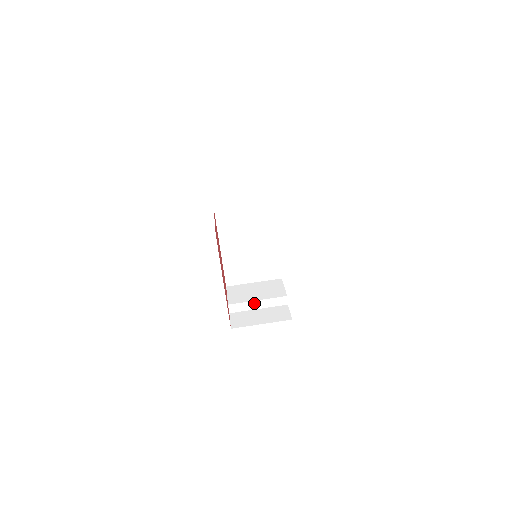
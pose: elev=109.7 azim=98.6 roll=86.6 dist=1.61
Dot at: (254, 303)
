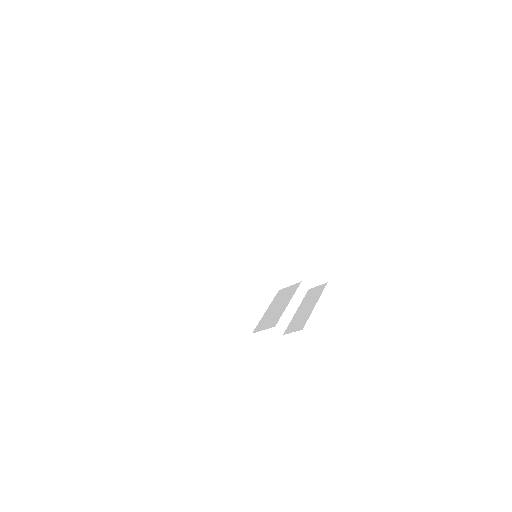
Dot at: (289, 308)
